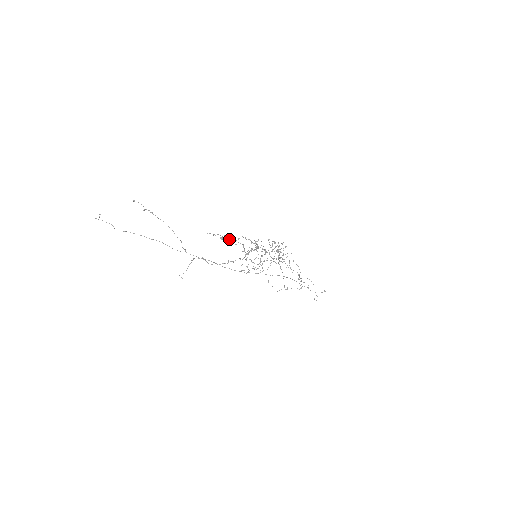
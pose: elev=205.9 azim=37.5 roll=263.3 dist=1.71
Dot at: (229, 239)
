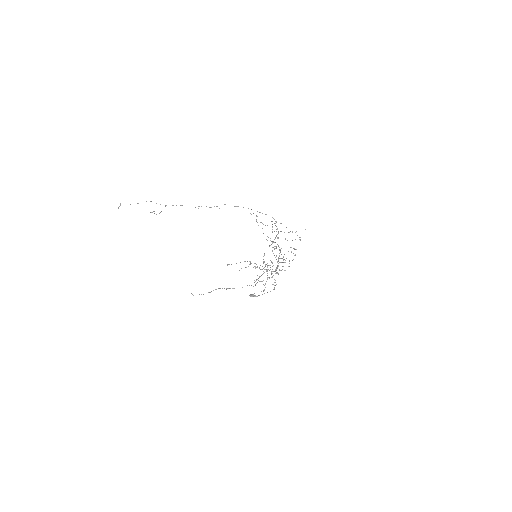
Dot at: occluded
